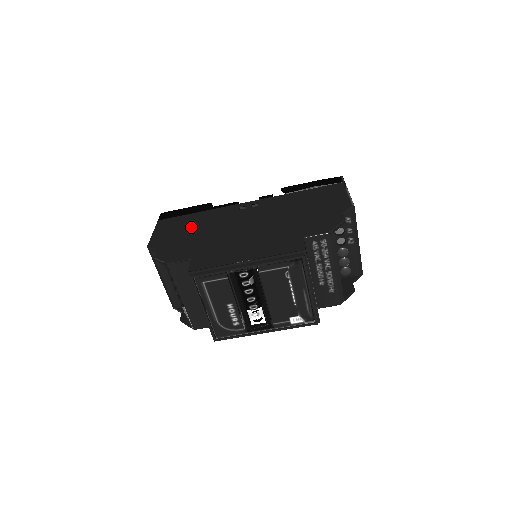
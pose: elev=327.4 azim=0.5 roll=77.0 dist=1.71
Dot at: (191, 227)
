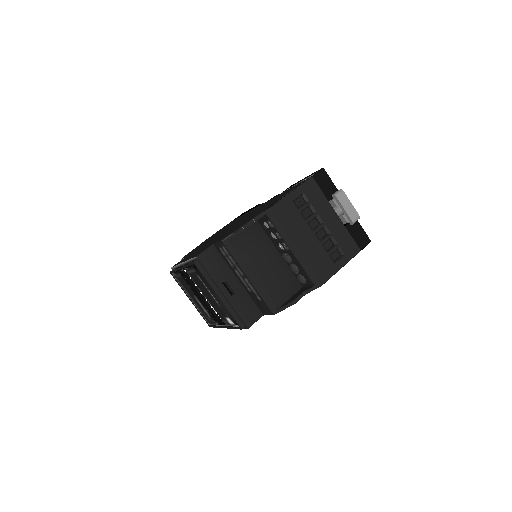
Dot at: (224, 228)
